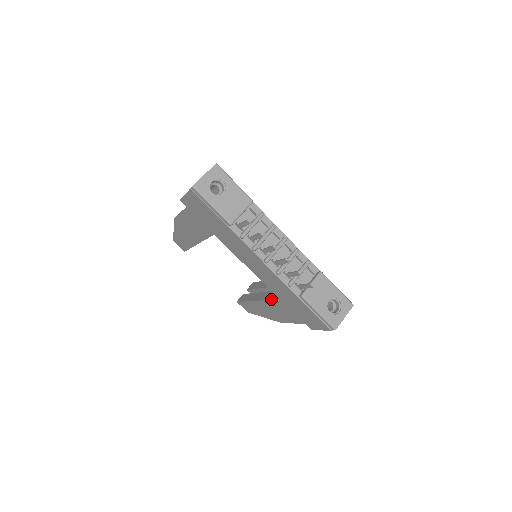
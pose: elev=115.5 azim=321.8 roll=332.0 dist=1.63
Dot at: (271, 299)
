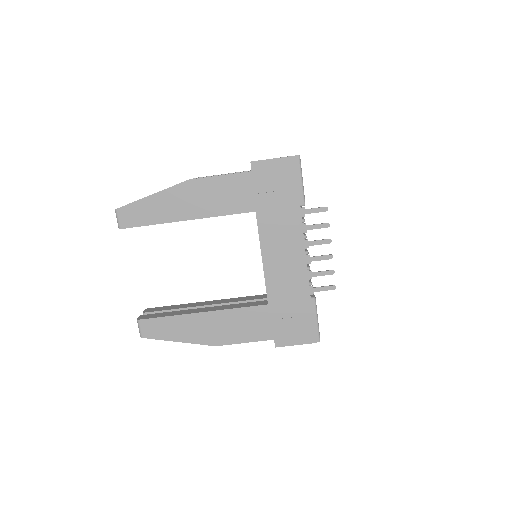
Dot at: (247, 306)
